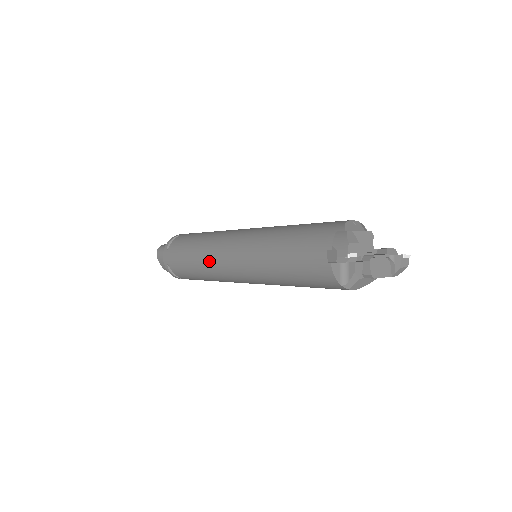
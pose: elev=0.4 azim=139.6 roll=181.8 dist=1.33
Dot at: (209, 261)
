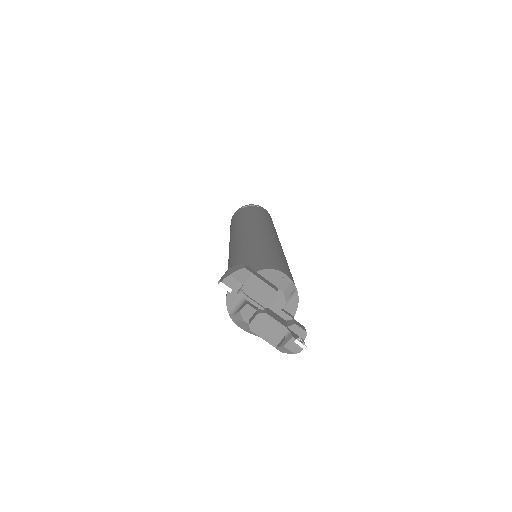
Dot at: (232, 233)
